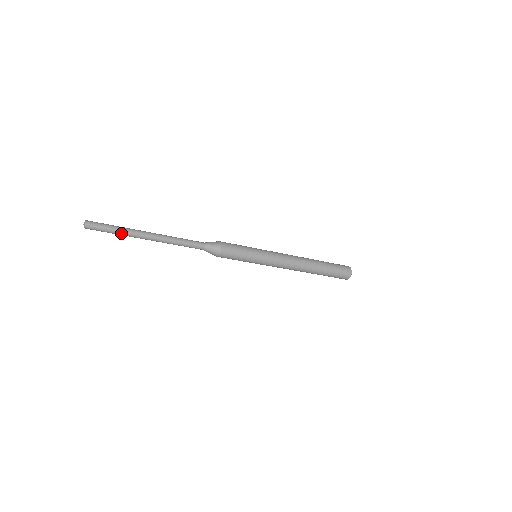
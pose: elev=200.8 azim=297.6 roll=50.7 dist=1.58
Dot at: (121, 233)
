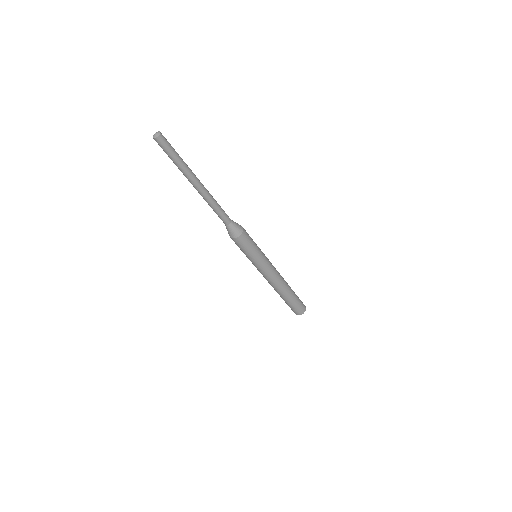
Dot at: (179, 166)
